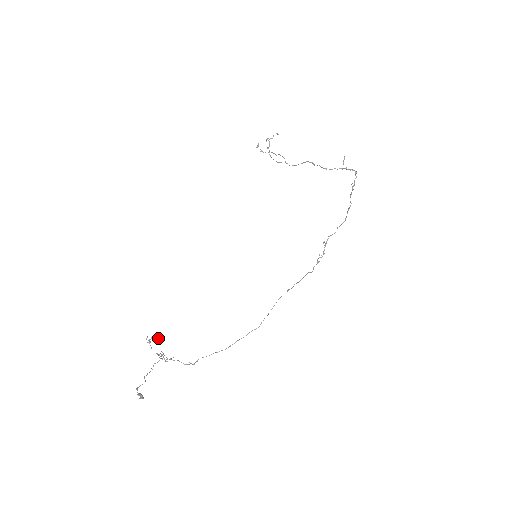
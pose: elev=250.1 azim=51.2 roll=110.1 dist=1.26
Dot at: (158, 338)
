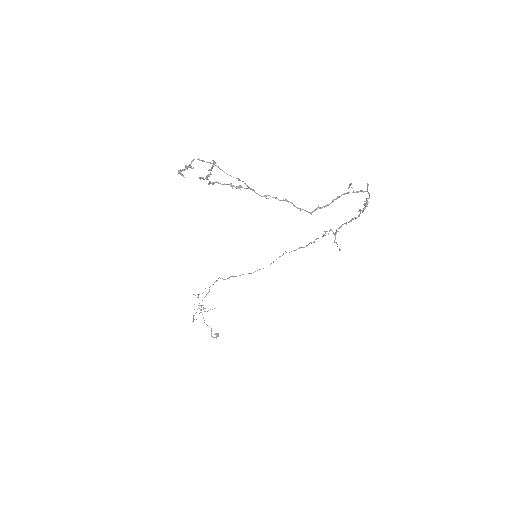
Dot at: occluded
